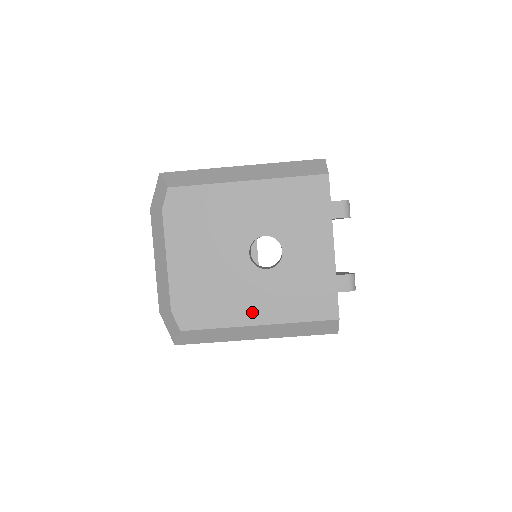
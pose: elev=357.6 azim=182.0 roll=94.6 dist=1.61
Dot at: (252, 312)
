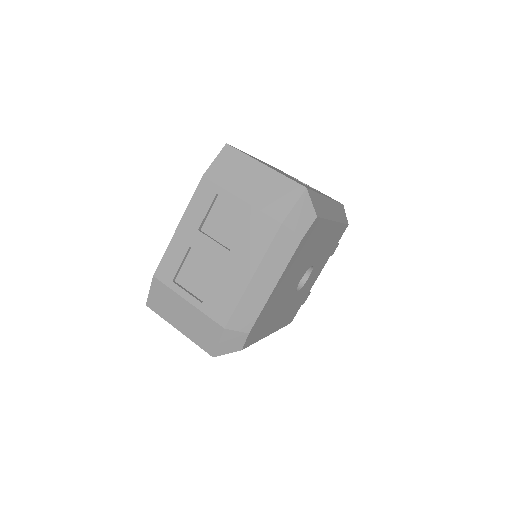
Dot at: (274, 325)
